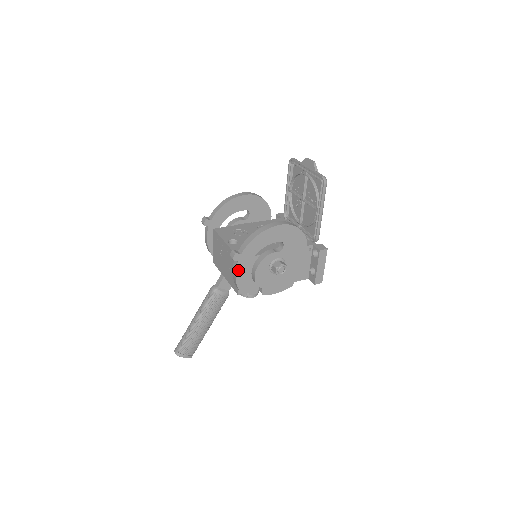
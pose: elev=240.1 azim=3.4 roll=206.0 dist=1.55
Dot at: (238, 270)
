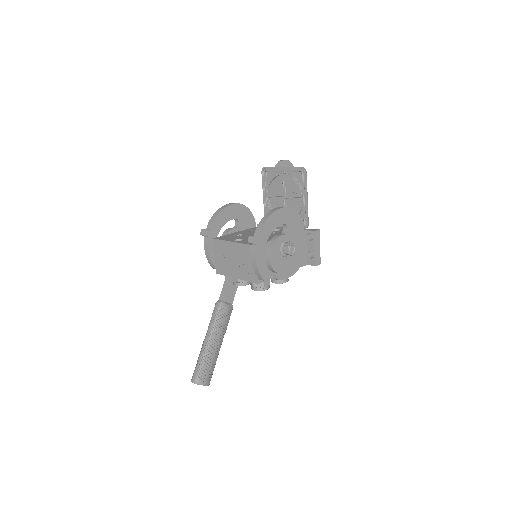
Dot at: (257, 254)
